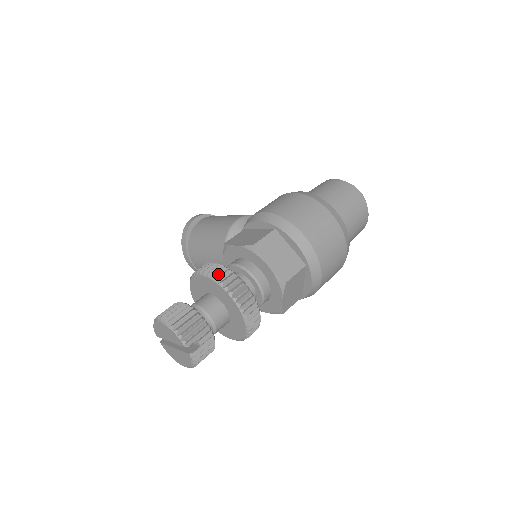
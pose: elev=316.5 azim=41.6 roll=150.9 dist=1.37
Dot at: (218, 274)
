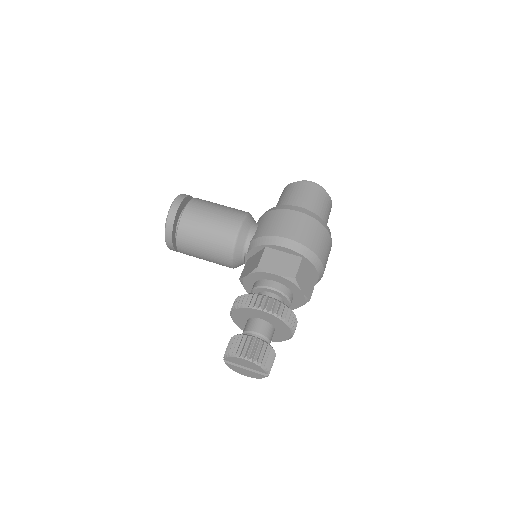
Dot at: (278, 310)
